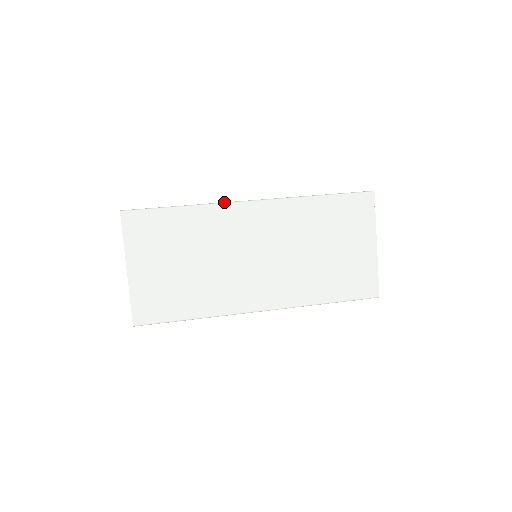
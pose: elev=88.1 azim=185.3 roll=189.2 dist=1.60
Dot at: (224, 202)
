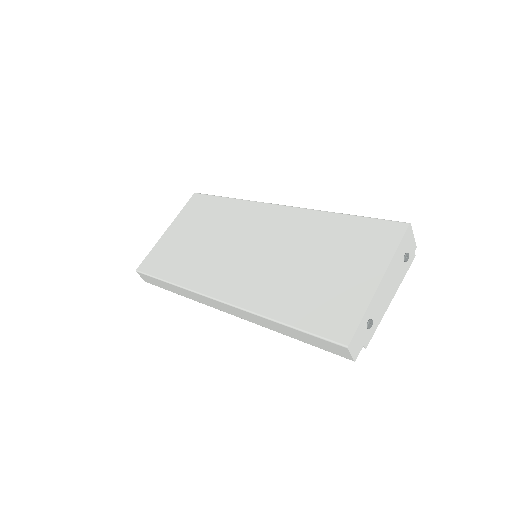
Dot at: (260, 202)
